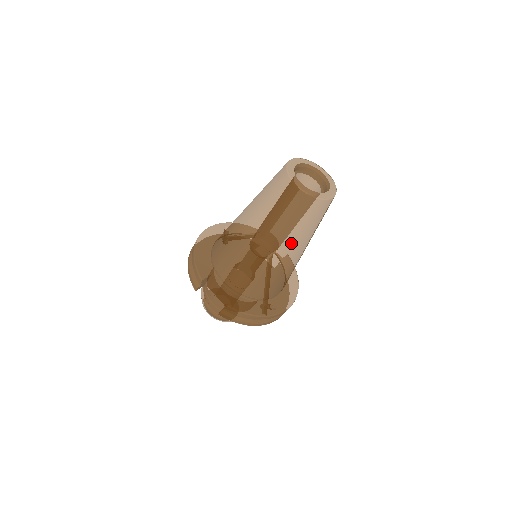
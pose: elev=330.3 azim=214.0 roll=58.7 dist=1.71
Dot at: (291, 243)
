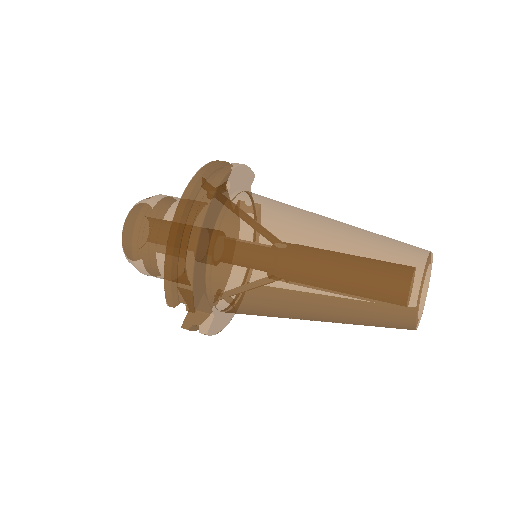
Dot at: occluded
